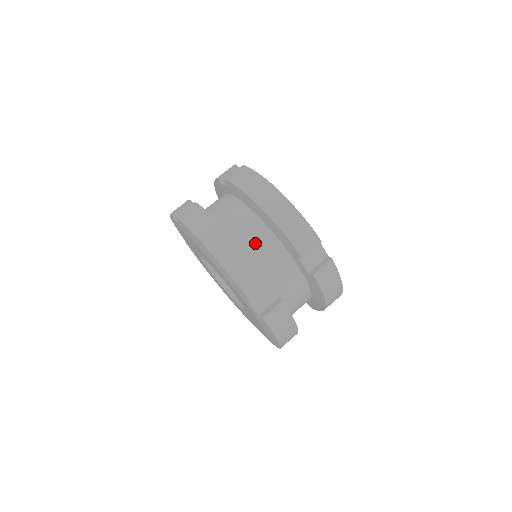
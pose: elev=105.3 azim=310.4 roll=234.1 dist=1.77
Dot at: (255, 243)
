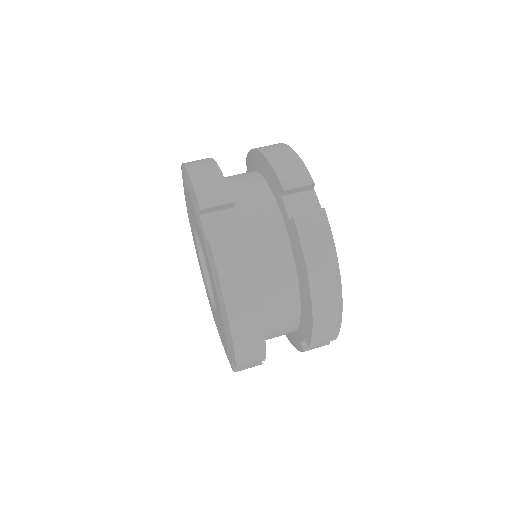
Dot at: (241, 185)
